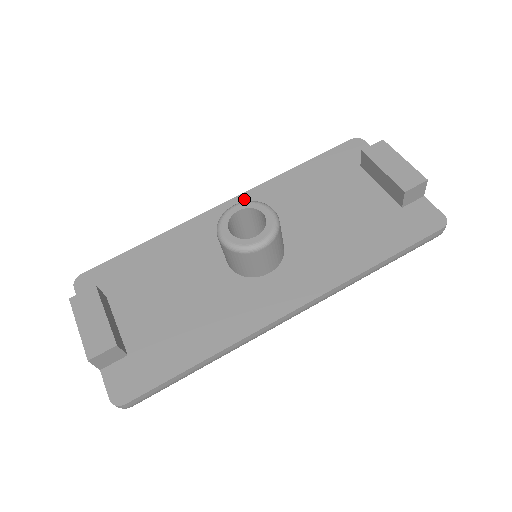
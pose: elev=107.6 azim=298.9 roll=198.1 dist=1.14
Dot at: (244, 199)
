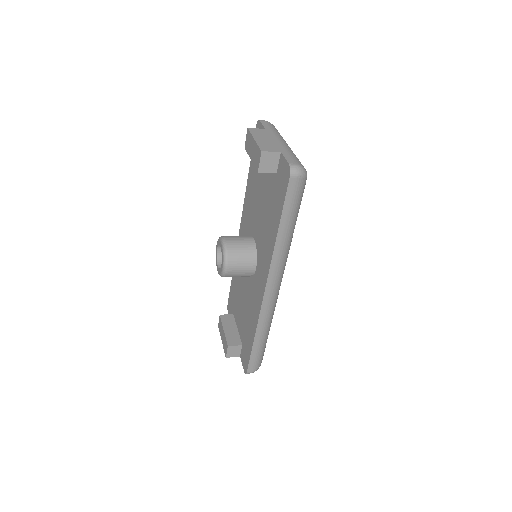
Dot at: (243, 218)
